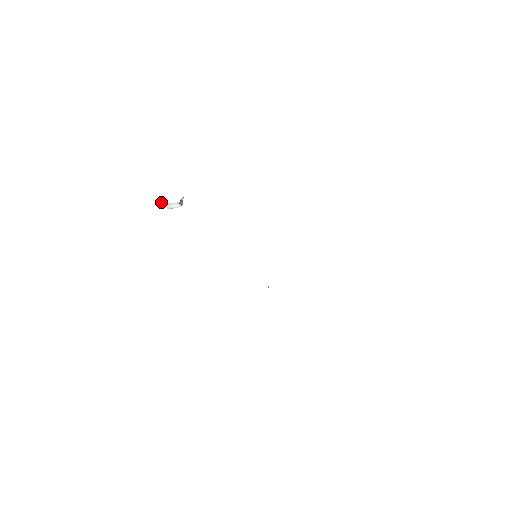
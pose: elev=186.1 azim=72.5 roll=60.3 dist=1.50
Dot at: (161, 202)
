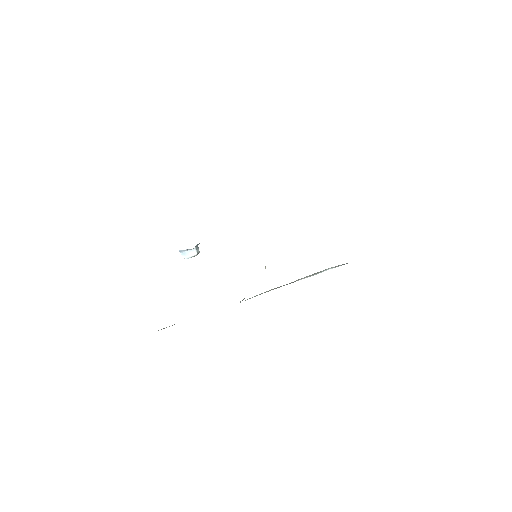
Dot at: (180, 251)
